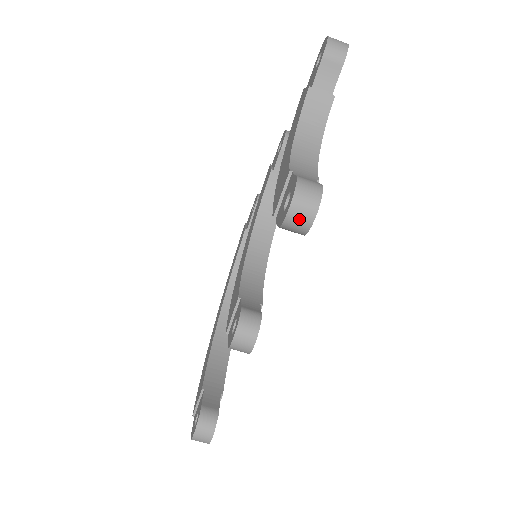
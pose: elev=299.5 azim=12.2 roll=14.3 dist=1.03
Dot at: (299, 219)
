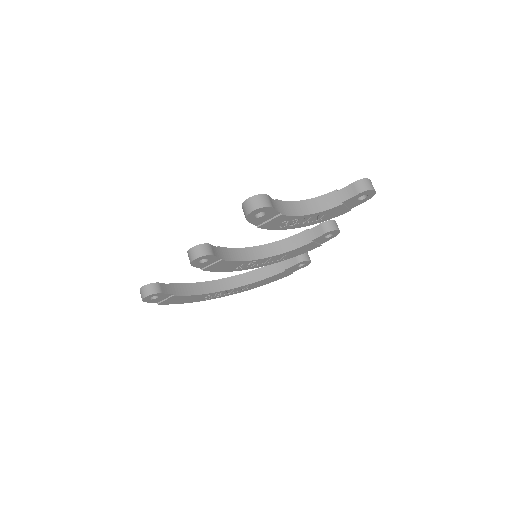
Dot at: (247, 207)
